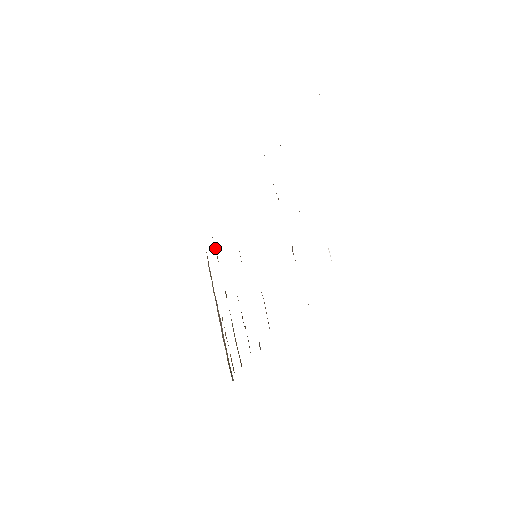
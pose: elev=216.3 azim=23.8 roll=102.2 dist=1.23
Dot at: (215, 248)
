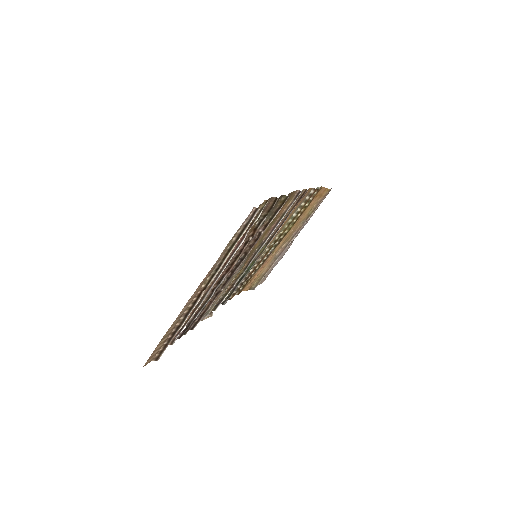
Dot at: (308, 201)
